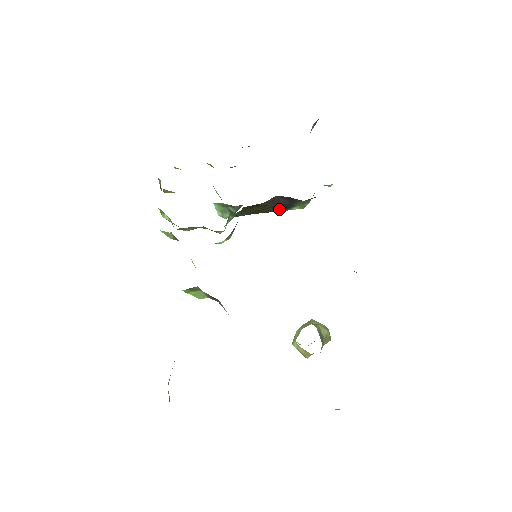
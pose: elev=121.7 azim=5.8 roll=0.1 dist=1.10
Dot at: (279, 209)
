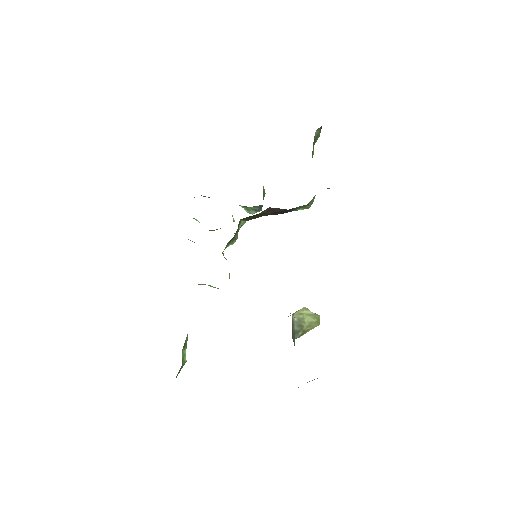
Dot at: (282, 213)
